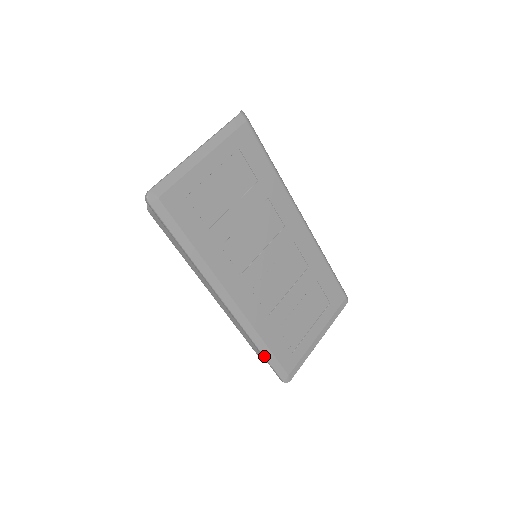
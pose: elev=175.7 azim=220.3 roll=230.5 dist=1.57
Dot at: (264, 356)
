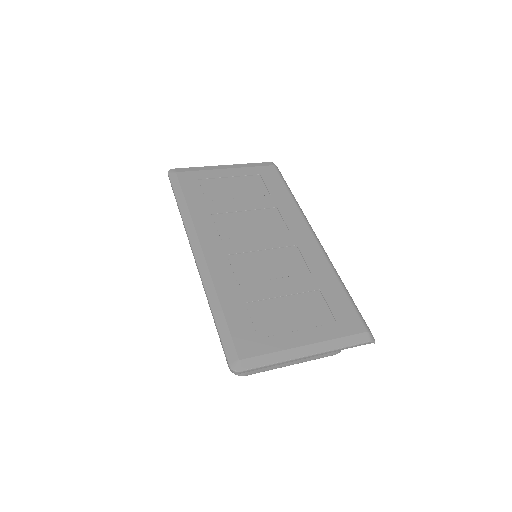
Dot at: (214, 319)
